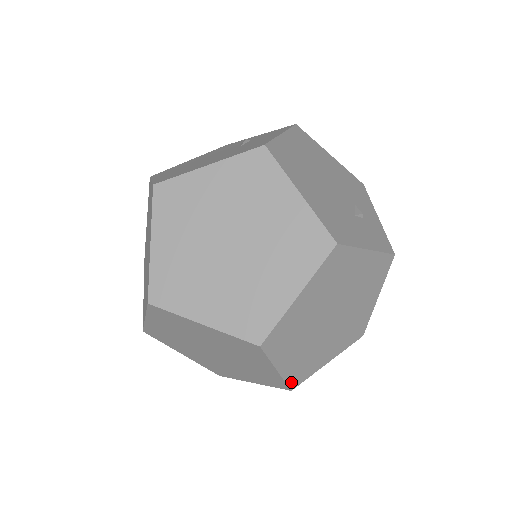
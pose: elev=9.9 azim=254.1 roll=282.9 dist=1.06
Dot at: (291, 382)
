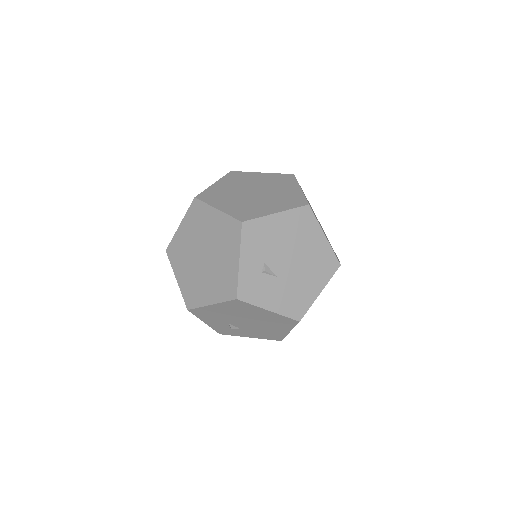
Dot at: (238, 217)
